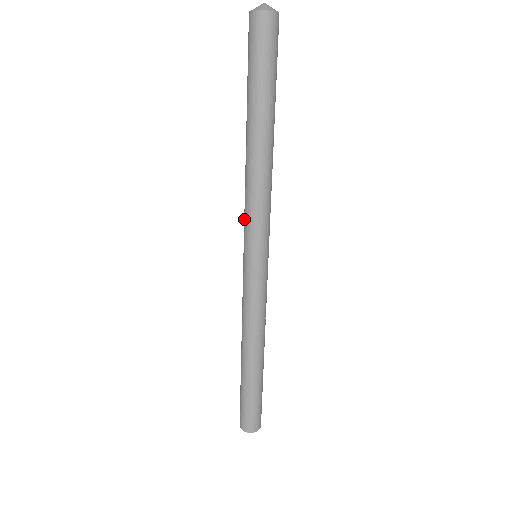
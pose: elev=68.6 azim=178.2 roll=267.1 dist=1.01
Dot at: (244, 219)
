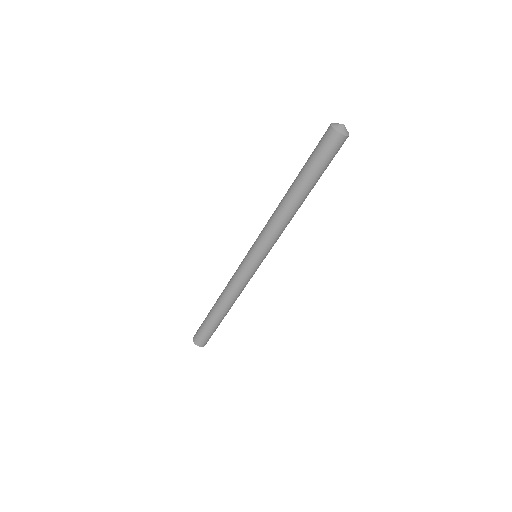
Dot at: (261, 235)
